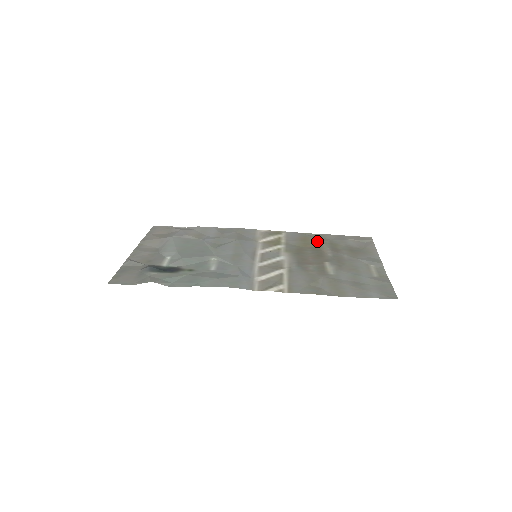
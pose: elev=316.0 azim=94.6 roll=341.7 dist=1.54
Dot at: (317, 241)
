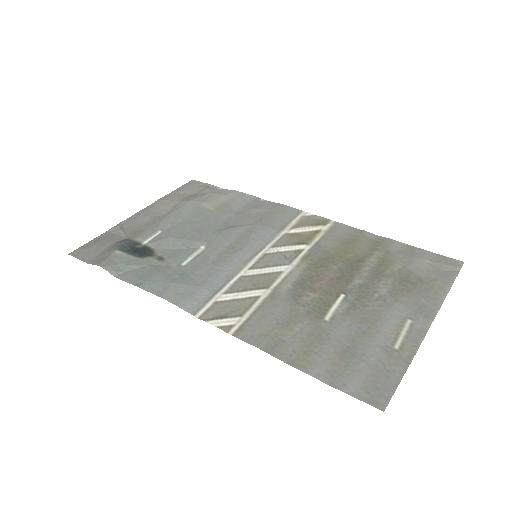
Dot at: (365, 250)
